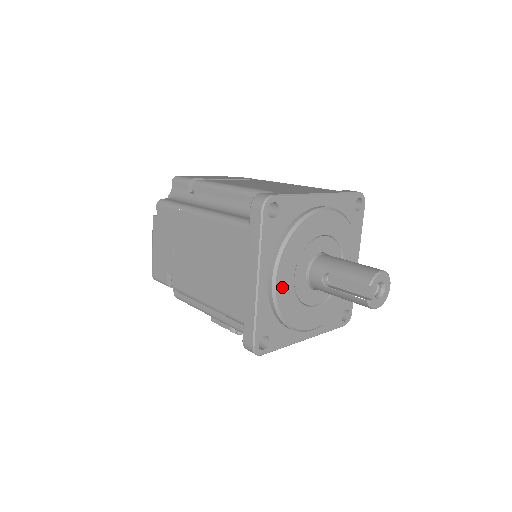
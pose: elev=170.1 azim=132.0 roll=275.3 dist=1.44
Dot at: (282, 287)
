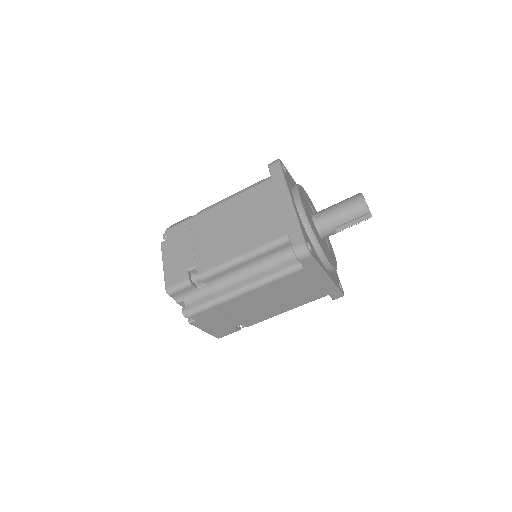
Dot at: (331, 262)
